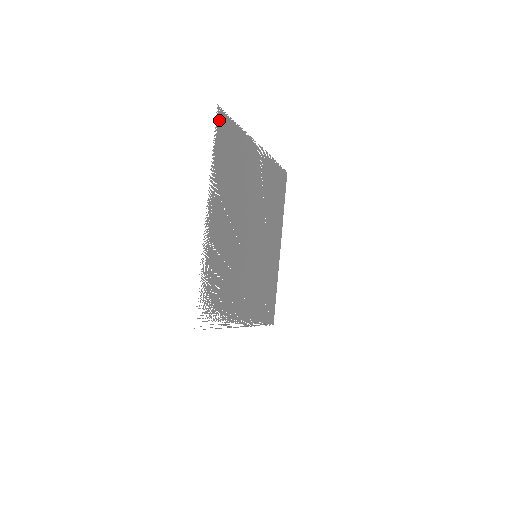
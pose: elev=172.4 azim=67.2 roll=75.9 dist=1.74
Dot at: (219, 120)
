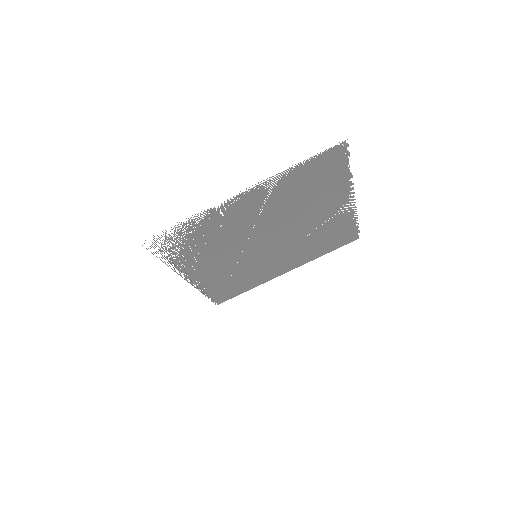
Dot at: (336, 150)
